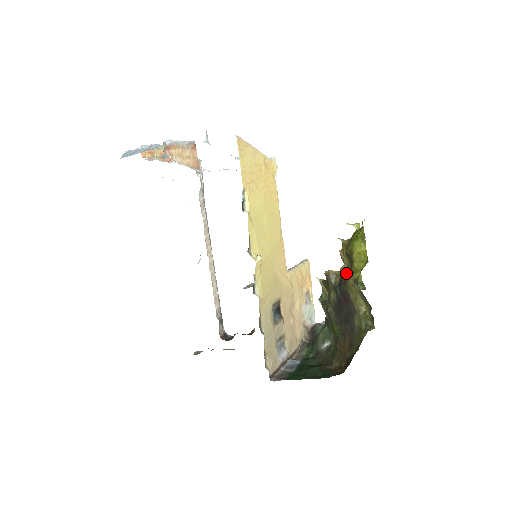
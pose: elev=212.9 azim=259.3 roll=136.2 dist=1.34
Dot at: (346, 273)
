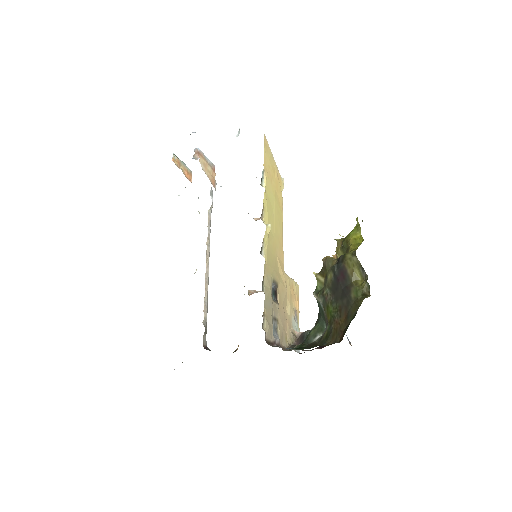
Dot at: (343, 255)
